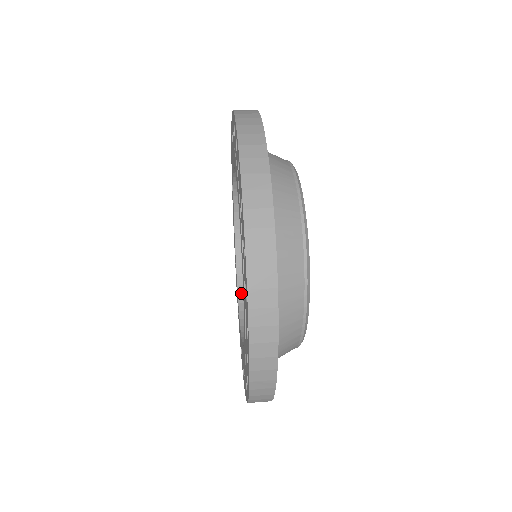
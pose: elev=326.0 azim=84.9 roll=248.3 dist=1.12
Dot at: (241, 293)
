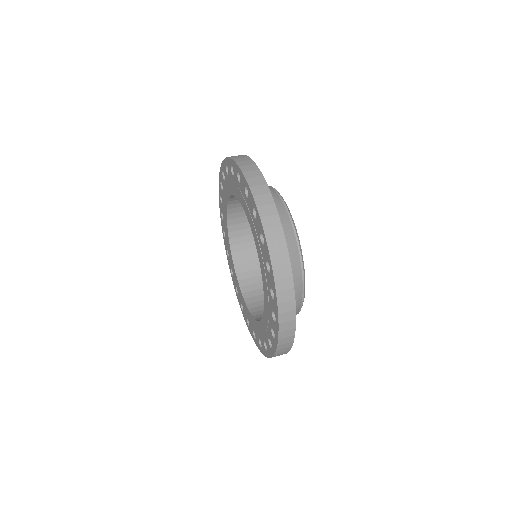
Dot at: (248, 303)
